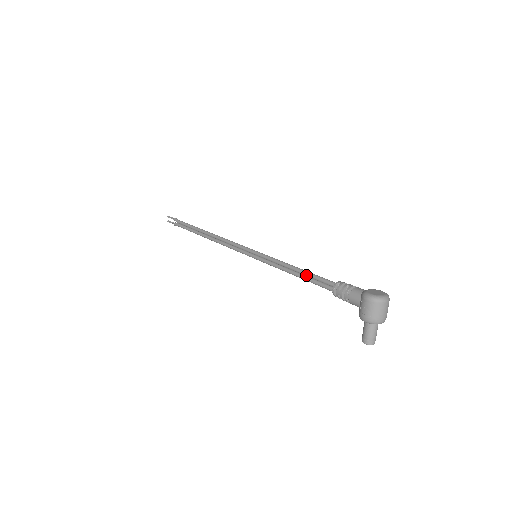
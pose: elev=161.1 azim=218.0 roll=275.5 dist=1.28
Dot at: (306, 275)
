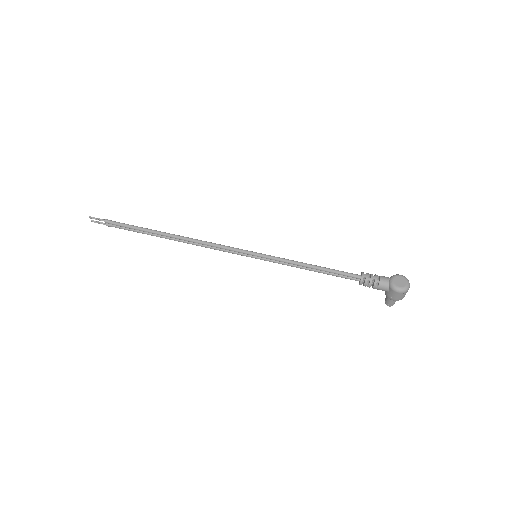
Dot at: (326, 272)
